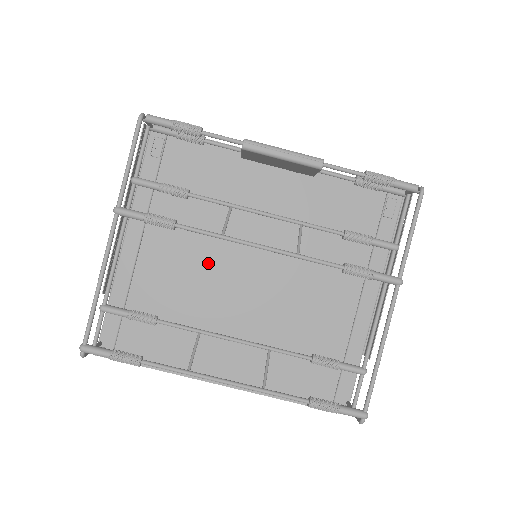
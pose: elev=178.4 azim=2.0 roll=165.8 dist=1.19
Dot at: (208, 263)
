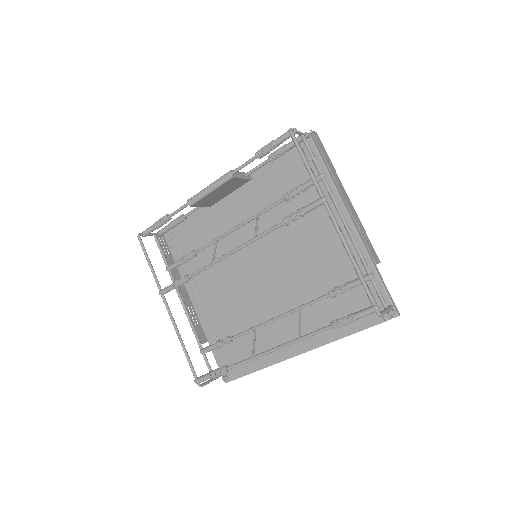
Dot at: (239, 282)
